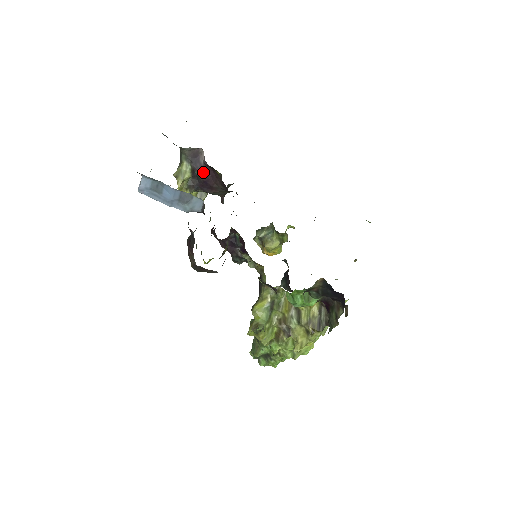
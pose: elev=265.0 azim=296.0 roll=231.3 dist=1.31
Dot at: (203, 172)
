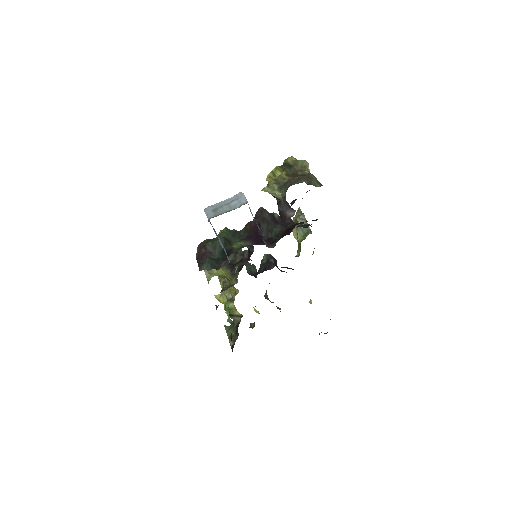
Dot at: (282, 212)
